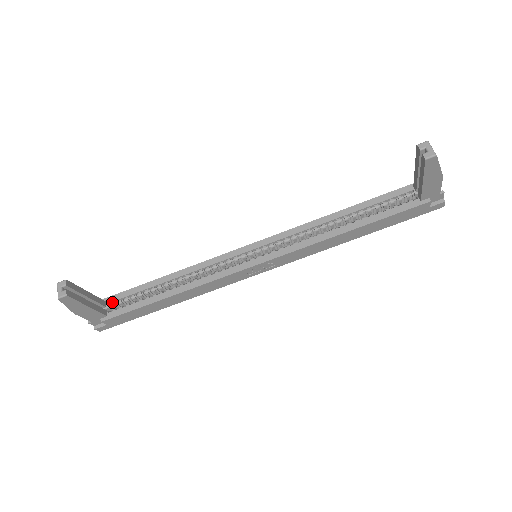
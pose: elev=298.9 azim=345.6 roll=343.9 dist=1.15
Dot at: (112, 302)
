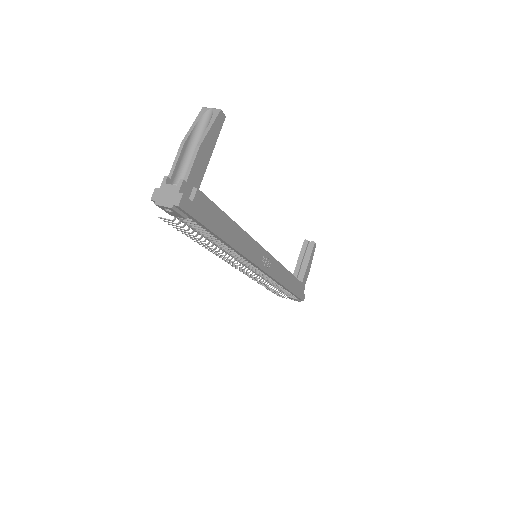
Dot at: occluded
